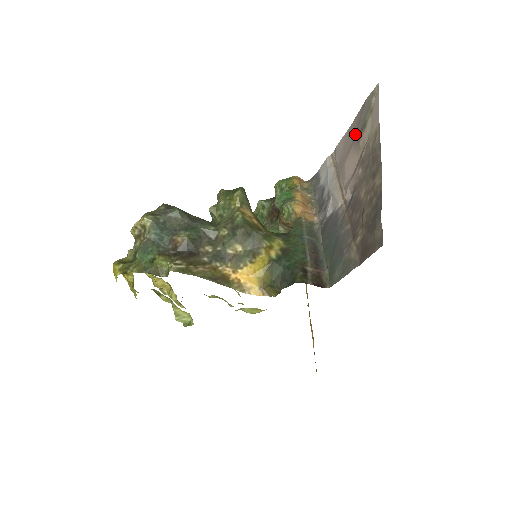
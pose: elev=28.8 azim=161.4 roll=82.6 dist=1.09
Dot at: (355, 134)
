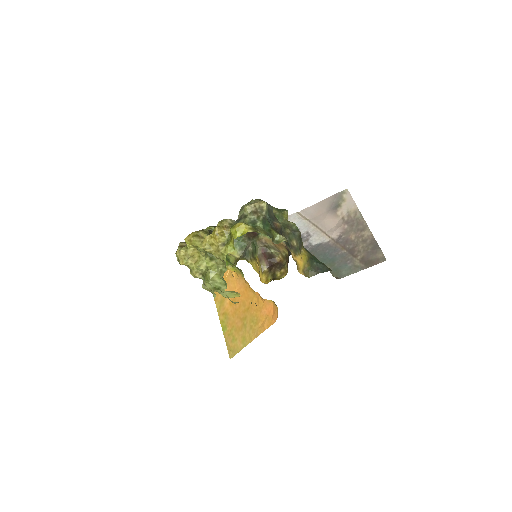
Dot at: (329, 207)
